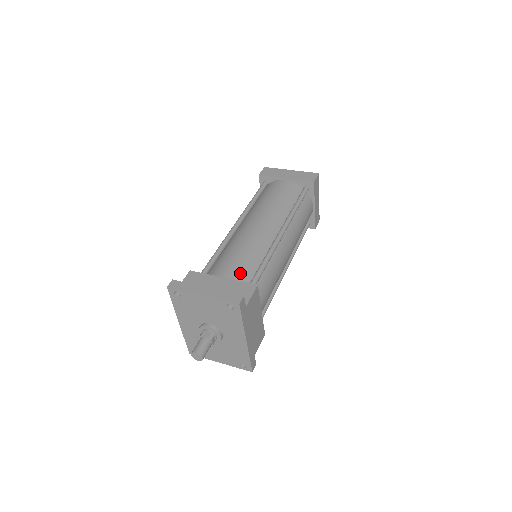
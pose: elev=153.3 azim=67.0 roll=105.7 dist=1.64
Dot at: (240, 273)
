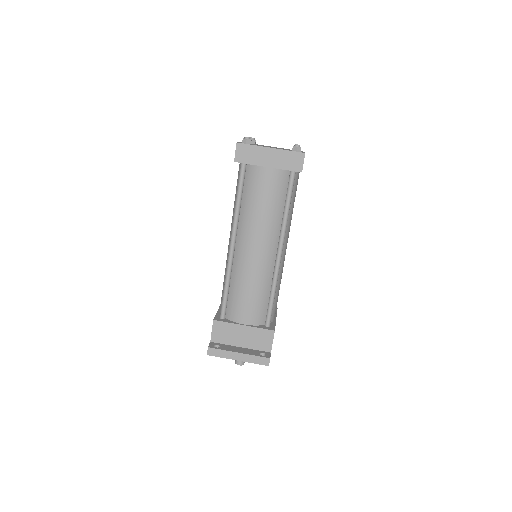
Dot at: (256, 315)
